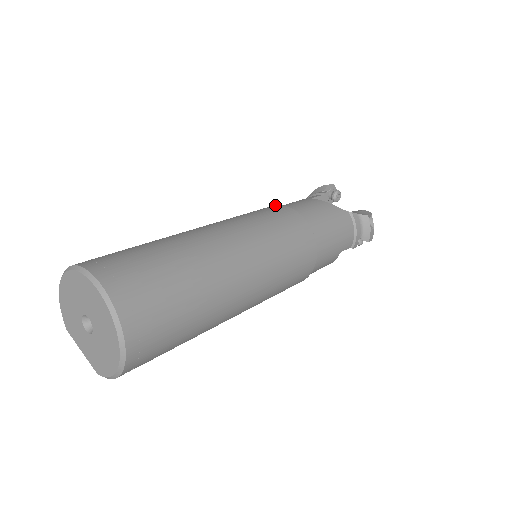
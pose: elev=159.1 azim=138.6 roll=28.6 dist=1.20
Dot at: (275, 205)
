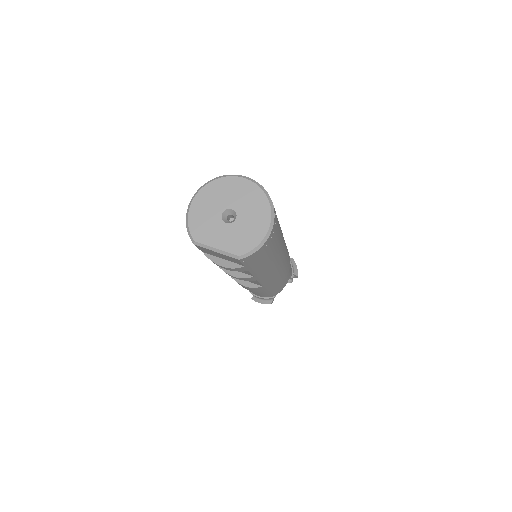
Dot at: occluded
